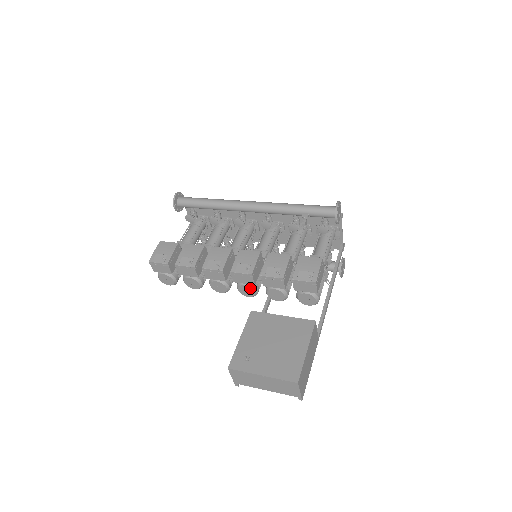
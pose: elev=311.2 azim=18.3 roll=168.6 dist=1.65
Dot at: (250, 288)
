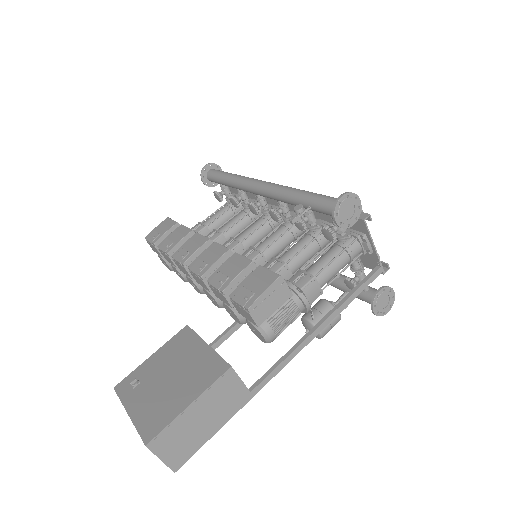
Dot at: (211, 295)
